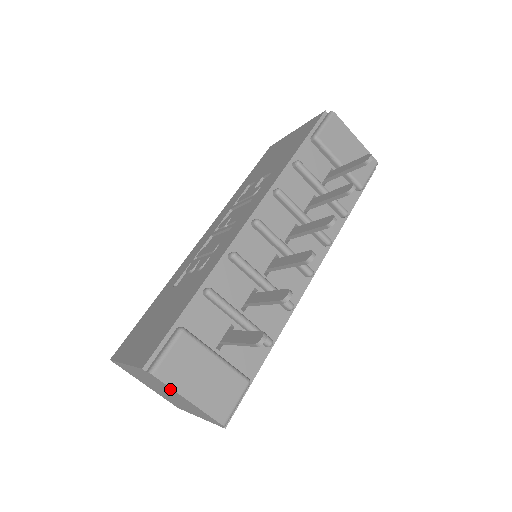
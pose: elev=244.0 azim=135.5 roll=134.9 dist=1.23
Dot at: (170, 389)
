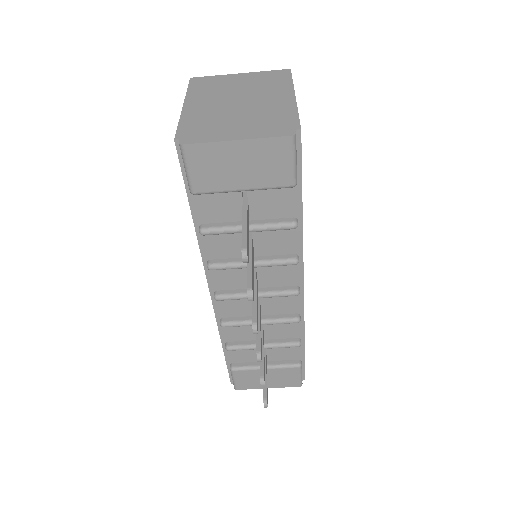
Dot at: occluded
